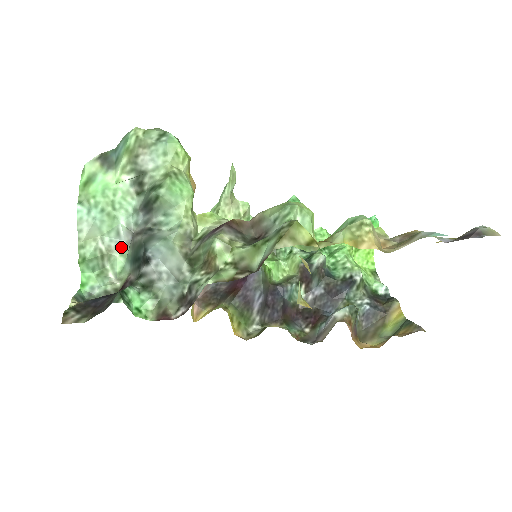
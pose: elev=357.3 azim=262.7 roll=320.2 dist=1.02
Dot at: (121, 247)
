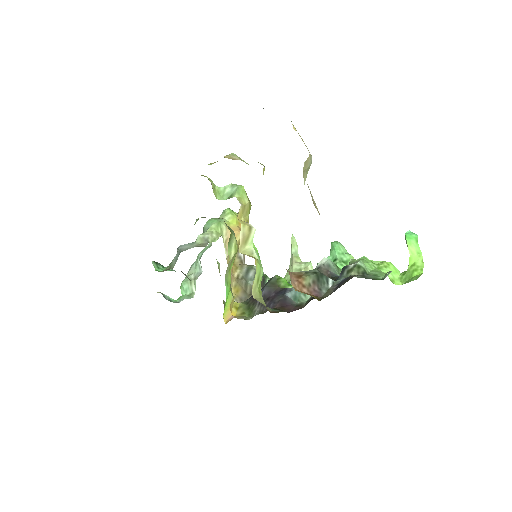
Dot at: occluded
